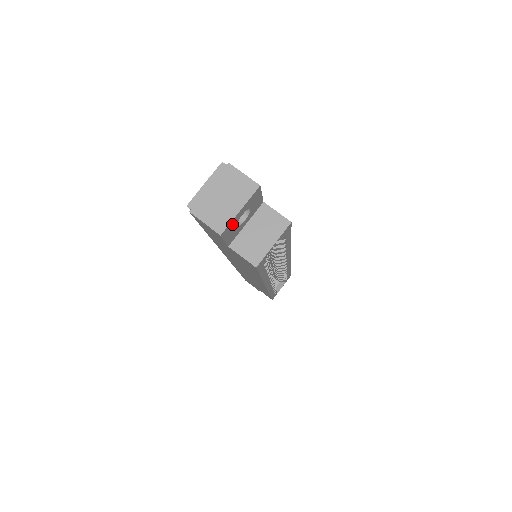
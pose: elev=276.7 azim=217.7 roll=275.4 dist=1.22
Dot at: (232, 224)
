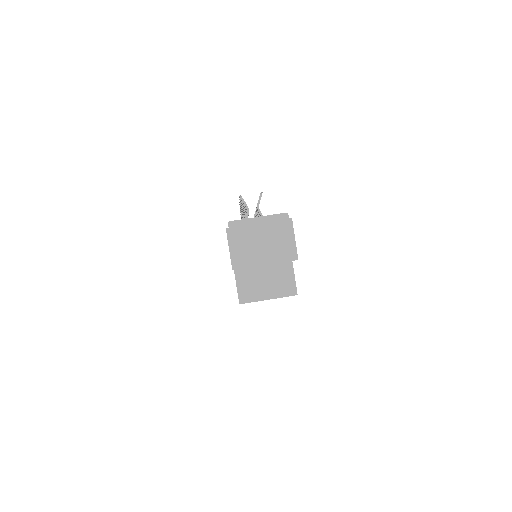
Dot at: (250, 267)
